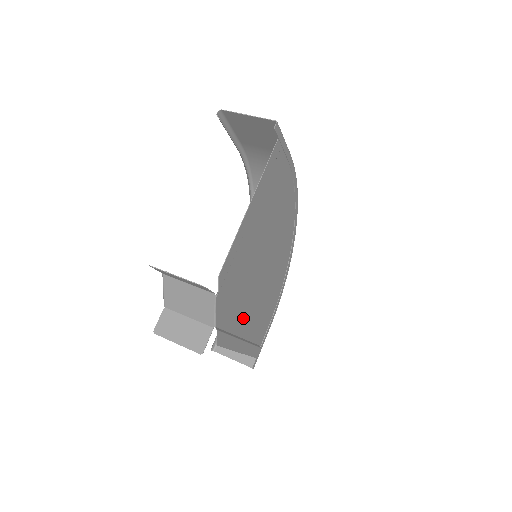
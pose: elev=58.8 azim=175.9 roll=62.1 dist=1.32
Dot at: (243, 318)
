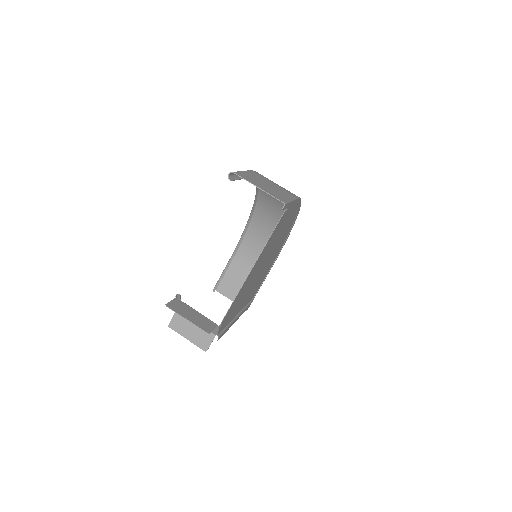
Dot at: (240, 306)
